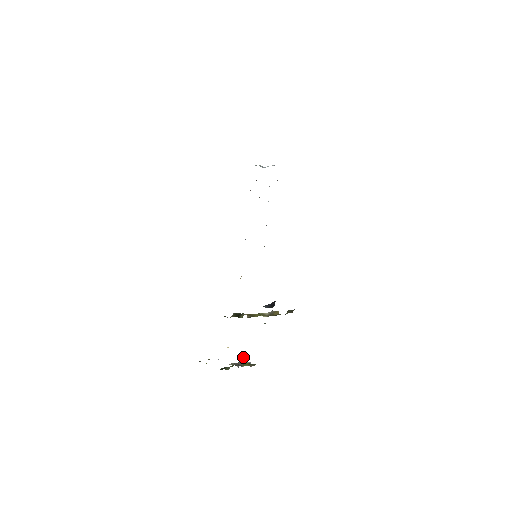
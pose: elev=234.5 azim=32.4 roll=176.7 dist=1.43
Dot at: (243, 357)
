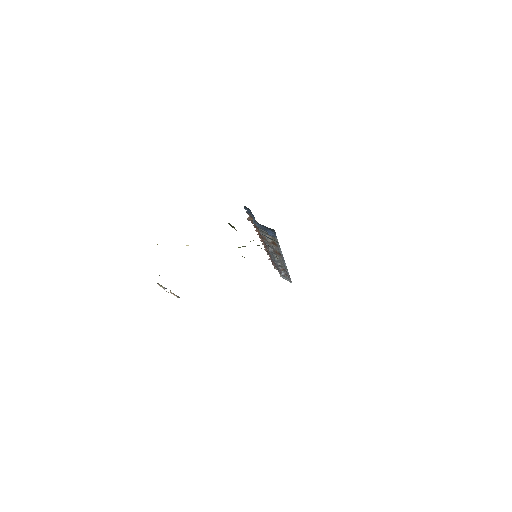
Dot at: occluded
